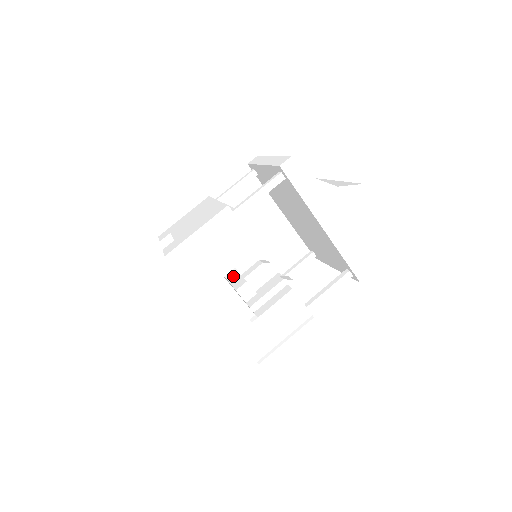
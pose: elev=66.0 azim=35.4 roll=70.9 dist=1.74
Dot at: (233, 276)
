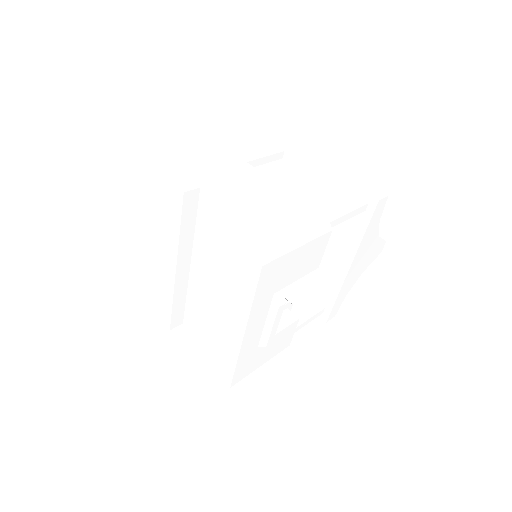
Dot at: occluded
